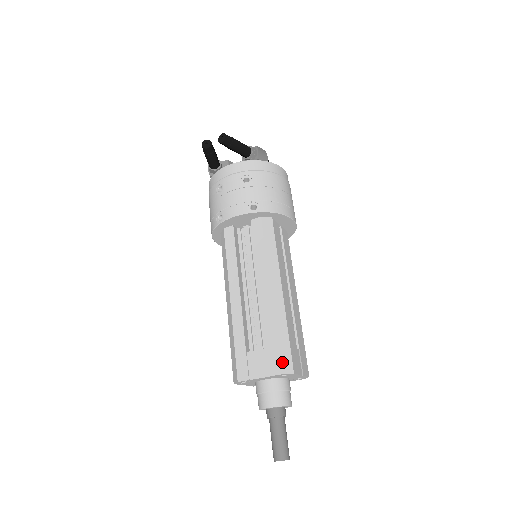
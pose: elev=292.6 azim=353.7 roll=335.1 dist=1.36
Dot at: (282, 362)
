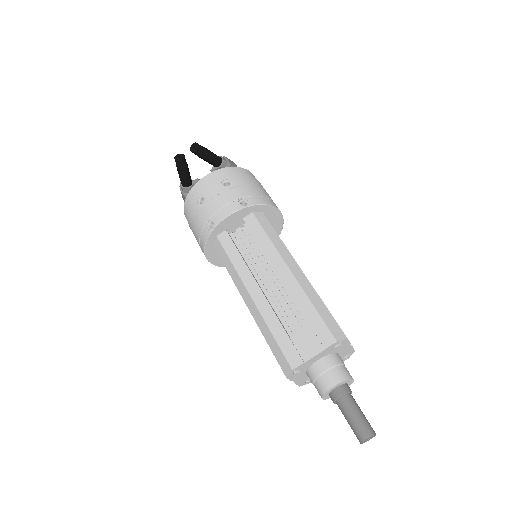
Dot at: (332, 330)
